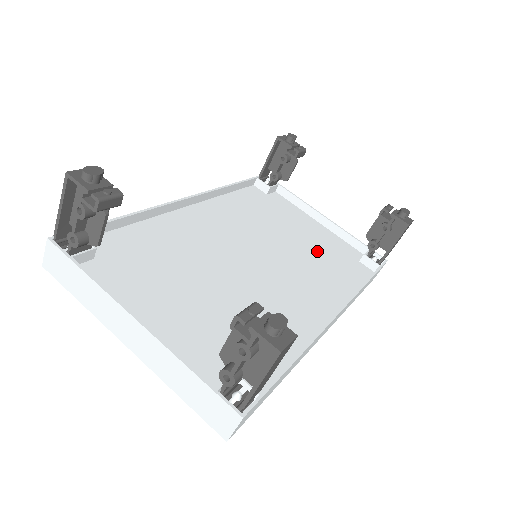
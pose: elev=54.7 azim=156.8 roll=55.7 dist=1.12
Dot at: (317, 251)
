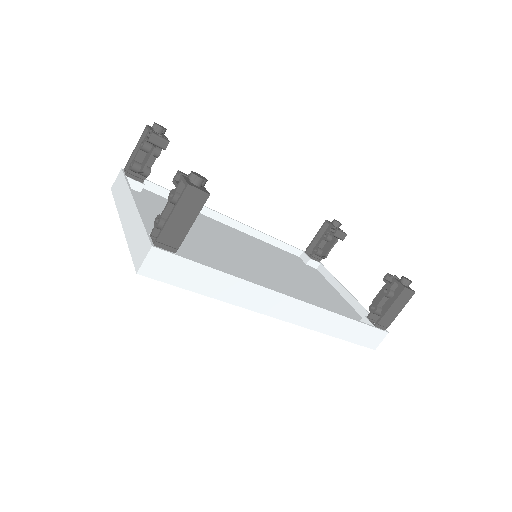
Dot at: (320, 295)
